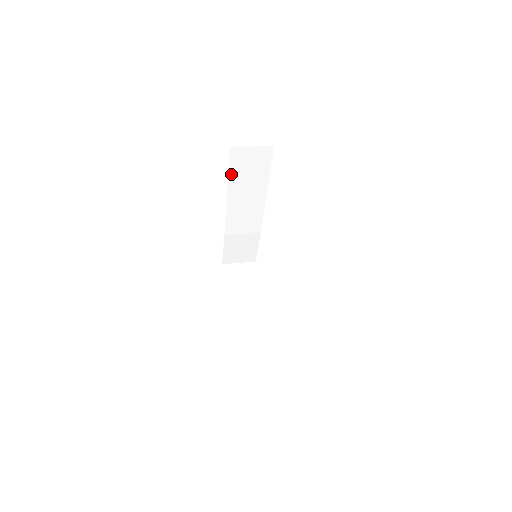
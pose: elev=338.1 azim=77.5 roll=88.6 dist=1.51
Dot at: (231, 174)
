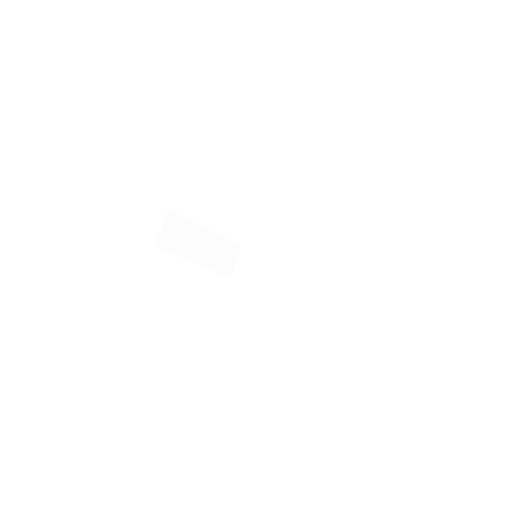
Dot at: occluded
